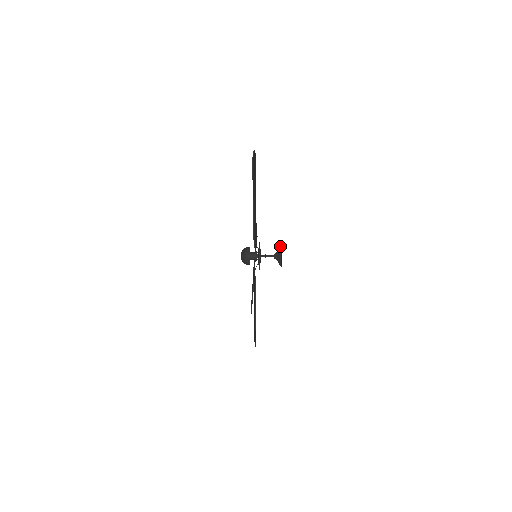
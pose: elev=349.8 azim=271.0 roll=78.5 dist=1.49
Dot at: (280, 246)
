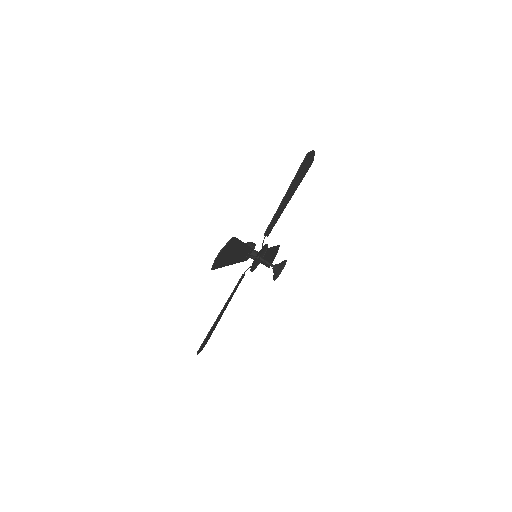
Dot at: occluded
